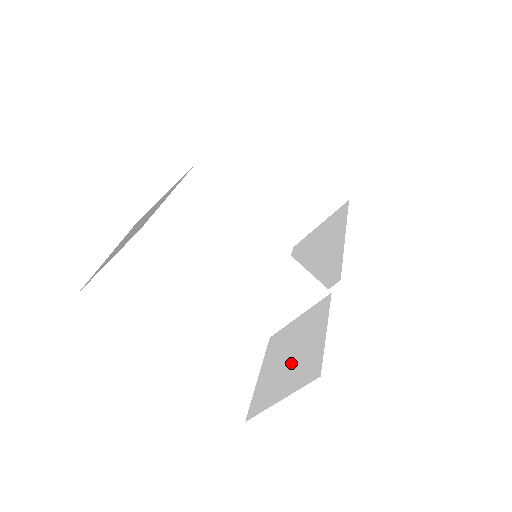
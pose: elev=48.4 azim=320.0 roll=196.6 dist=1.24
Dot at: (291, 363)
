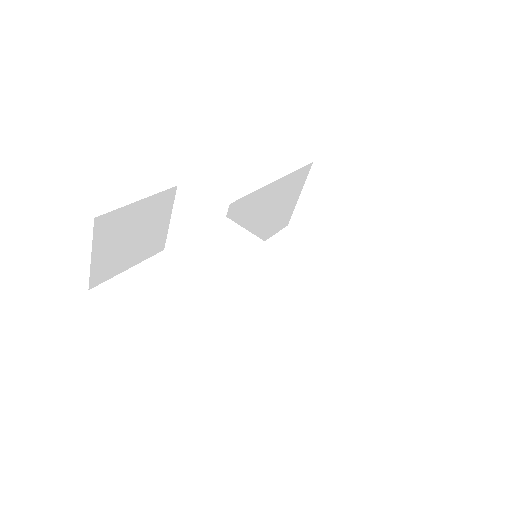
Dot at: occluded
